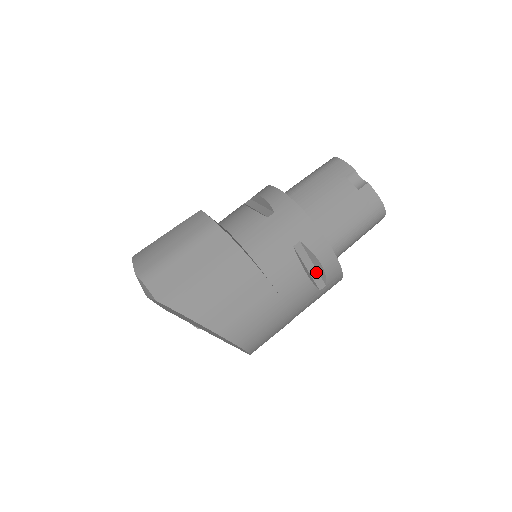
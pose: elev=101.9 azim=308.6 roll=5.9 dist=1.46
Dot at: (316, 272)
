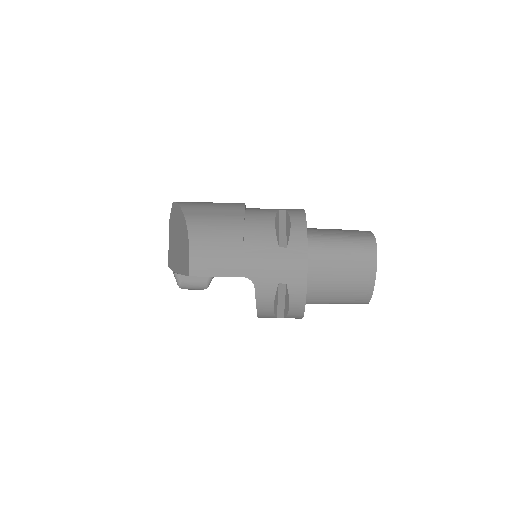
Dot at: (285, 234)
